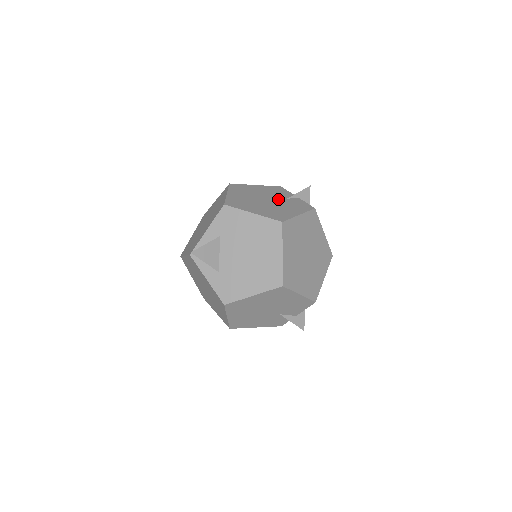
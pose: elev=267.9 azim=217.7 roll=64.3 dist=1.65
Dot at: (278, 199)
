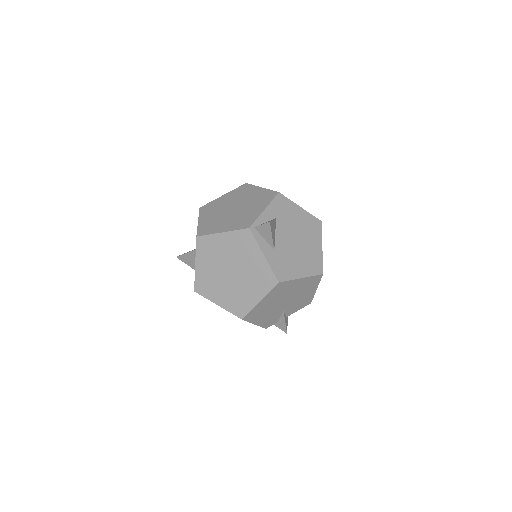
Dot at: occluded
